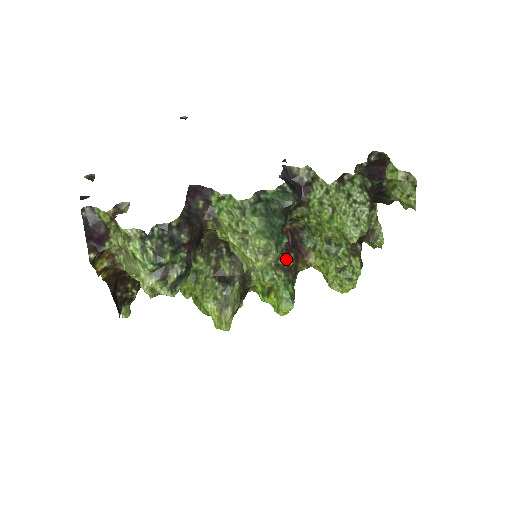
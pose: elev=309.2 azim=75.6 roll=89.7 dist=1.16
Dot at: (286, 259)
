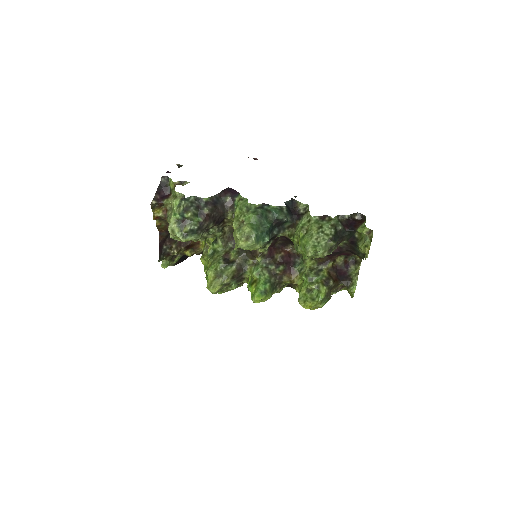
Dot at: (275, 267)
